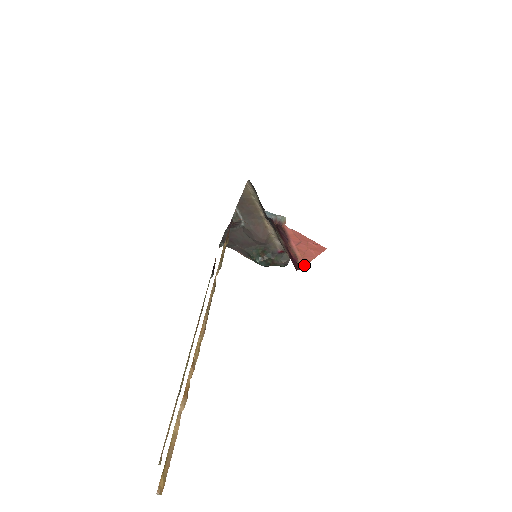
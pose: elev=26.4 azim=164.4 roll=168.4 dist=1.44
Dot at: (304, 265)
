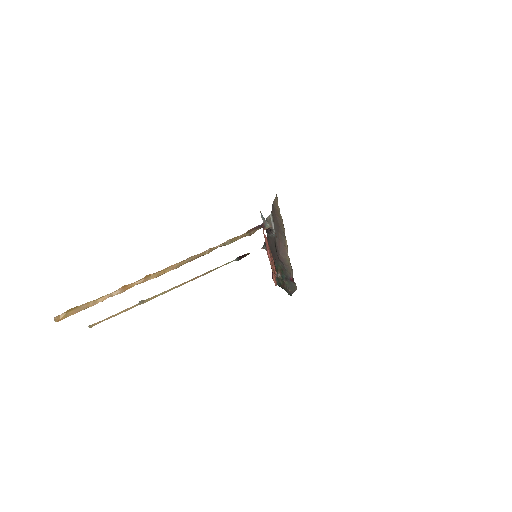
Dot at: occluded
